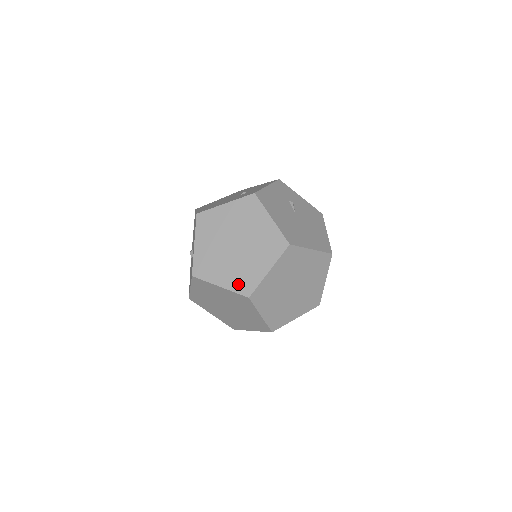
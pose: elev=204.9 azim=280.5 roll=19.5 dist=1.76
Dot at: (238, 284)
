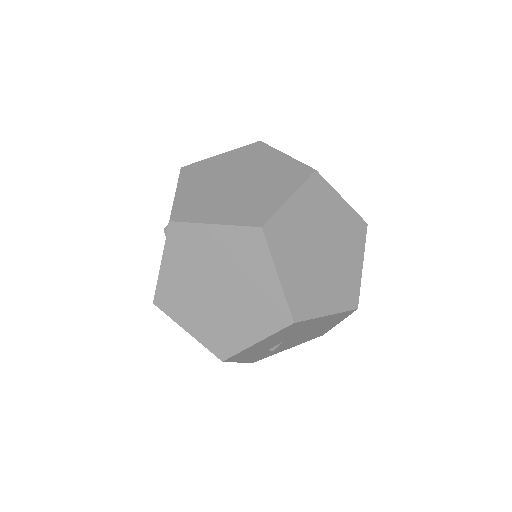
Dot at: (243, 216)
